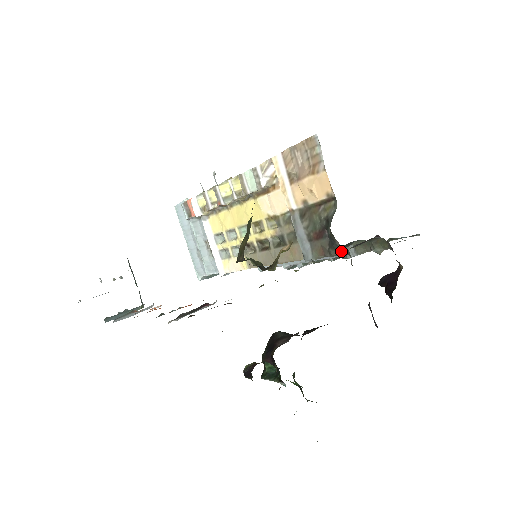
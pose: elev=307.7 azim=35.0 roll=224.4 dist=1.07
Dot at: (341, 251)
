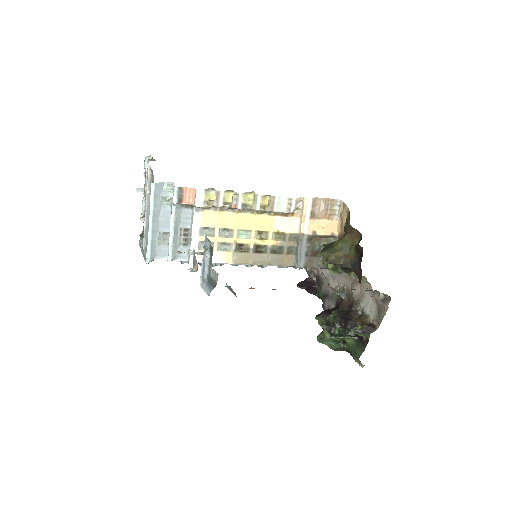
Dot at: occluded
